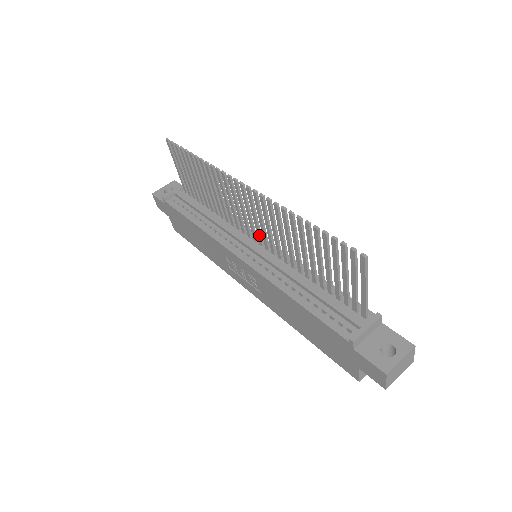
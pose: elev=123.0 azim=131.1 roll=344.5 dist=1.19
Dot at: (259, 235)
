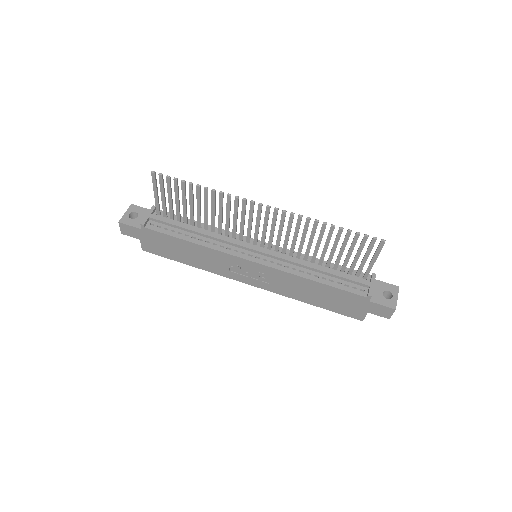
Dot at: (264, 240)
